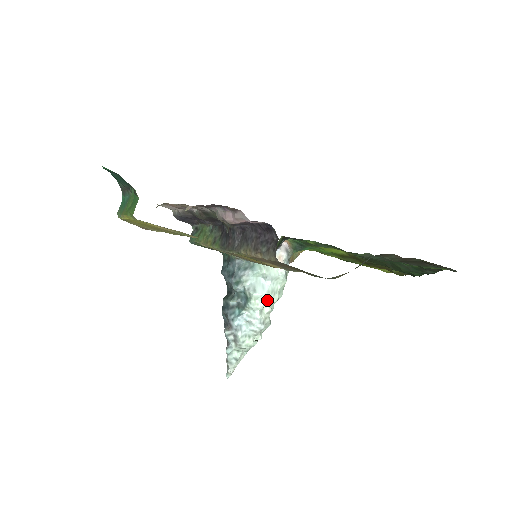
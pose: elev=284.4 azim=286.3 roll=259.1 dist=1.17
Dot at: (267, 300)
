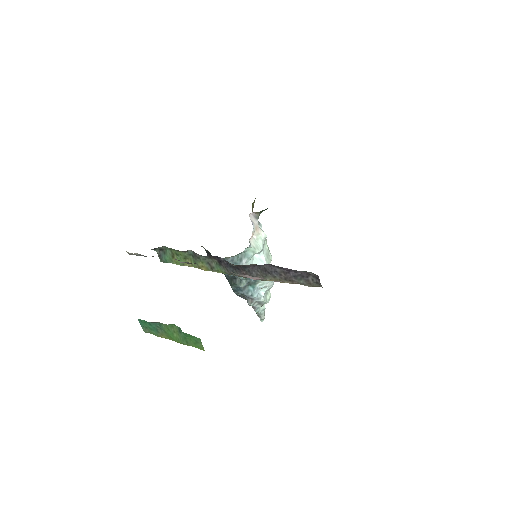
Dot at: occluded
